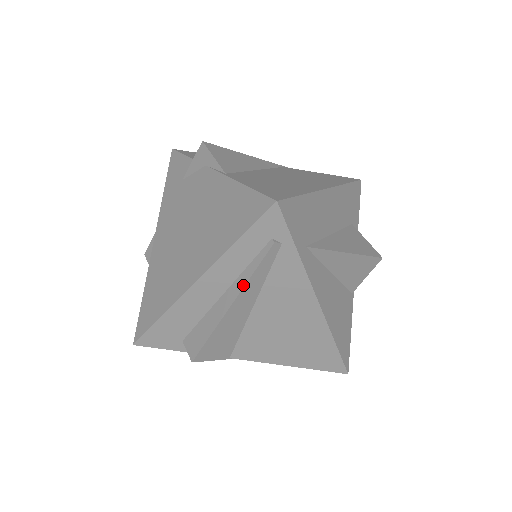
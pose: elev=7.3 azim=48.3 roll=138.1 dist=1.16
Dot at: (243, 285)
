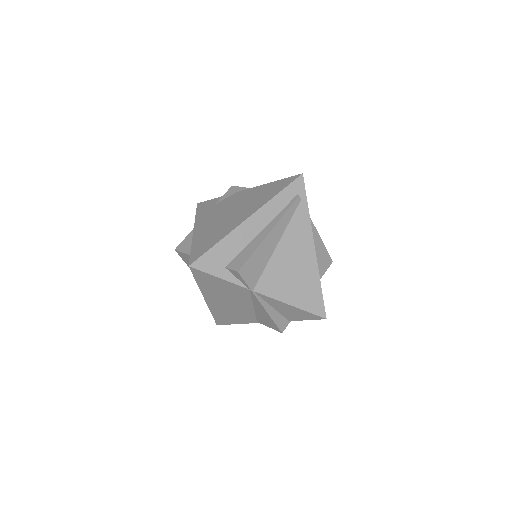
Dot at: (279, 218)
